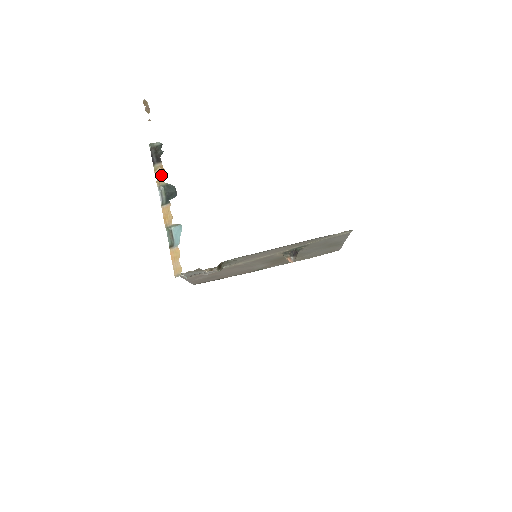
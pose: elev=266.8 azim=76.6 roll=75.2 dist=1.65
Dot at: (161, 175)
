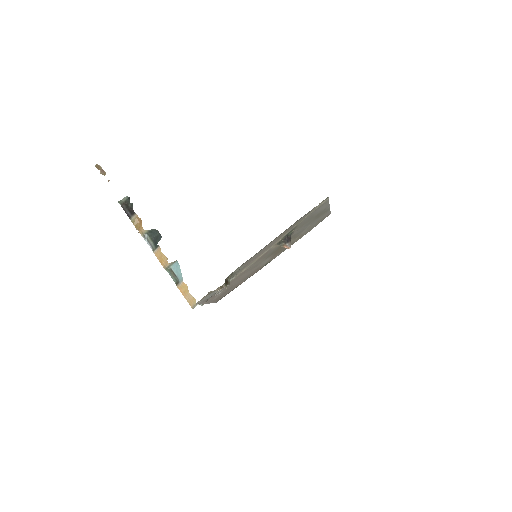
Dot at: (140, 225)
